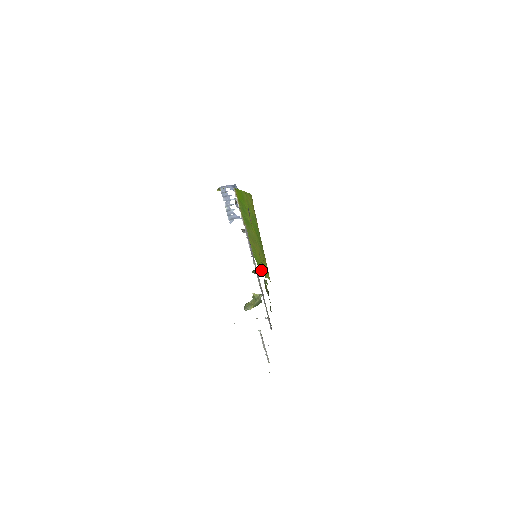
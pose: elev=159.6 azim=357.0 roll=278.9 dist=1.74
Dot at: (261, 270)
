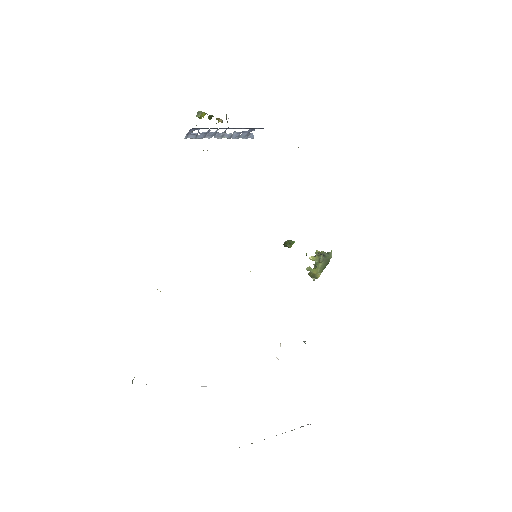
Dot at: occluded
